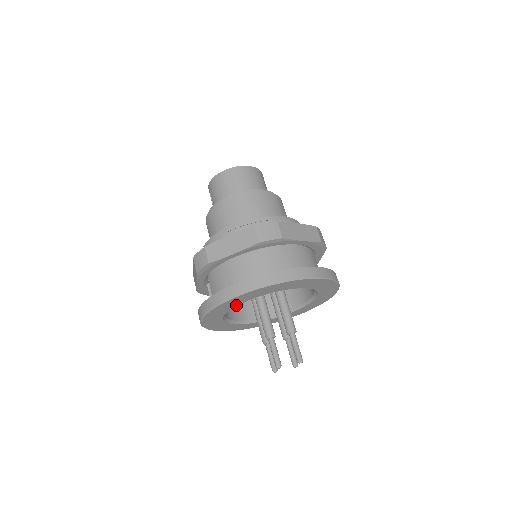
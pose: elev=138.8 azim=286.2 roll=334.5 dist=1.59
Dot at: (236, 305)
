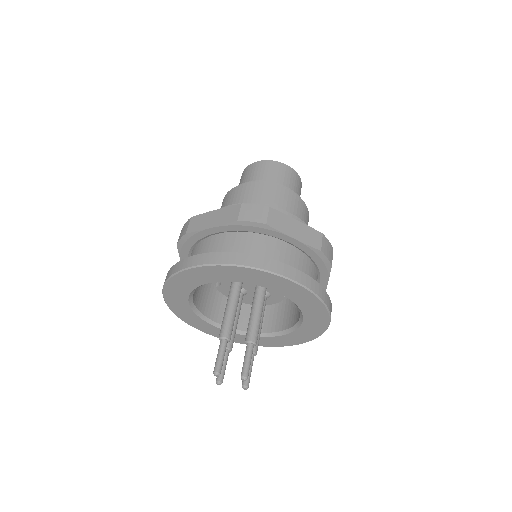
Dot at: (196, 286)
